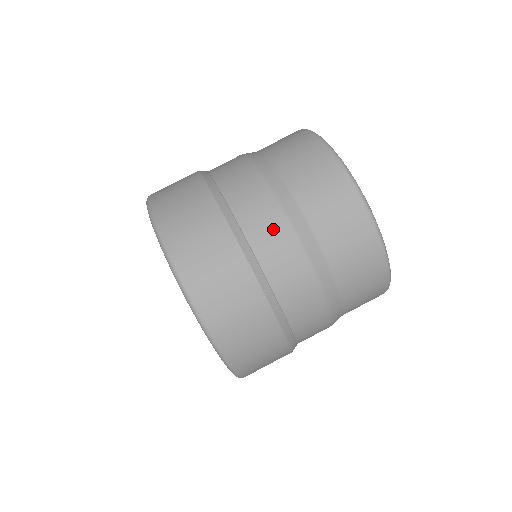
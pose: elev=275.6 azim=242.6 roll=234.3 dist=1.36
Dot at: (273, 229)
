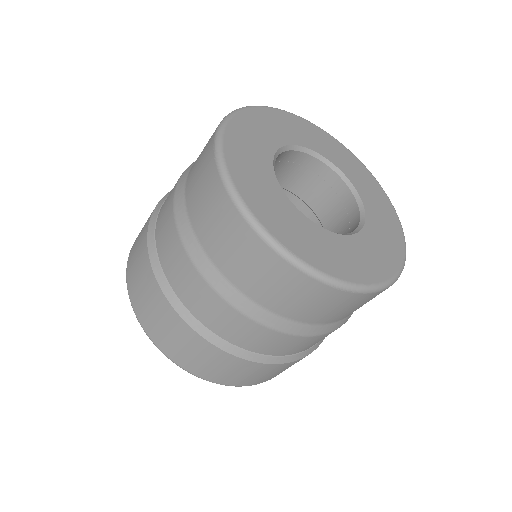
Dot at: occluded
